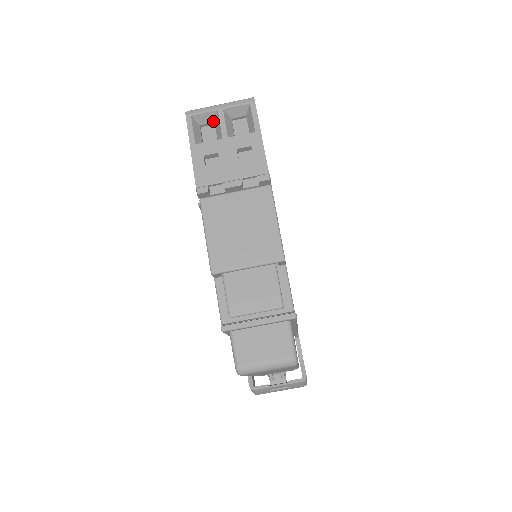
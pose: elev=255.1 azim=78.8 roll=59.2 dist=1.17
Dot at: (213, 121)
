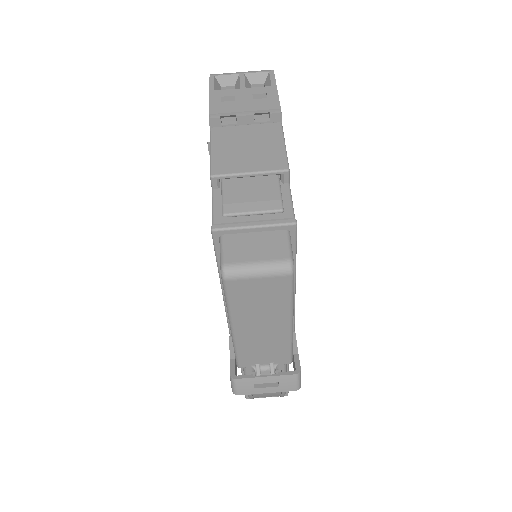
Dot at: (234, 84)
